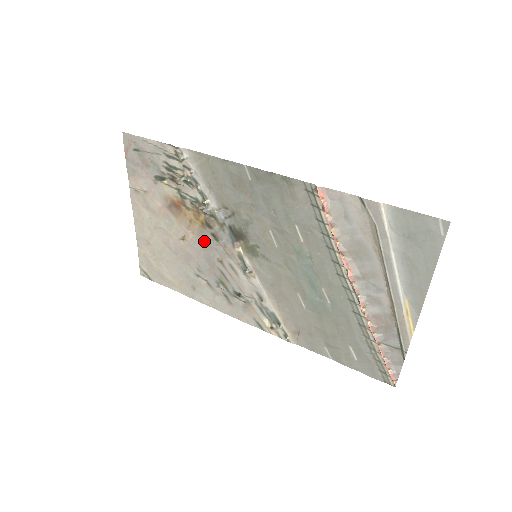
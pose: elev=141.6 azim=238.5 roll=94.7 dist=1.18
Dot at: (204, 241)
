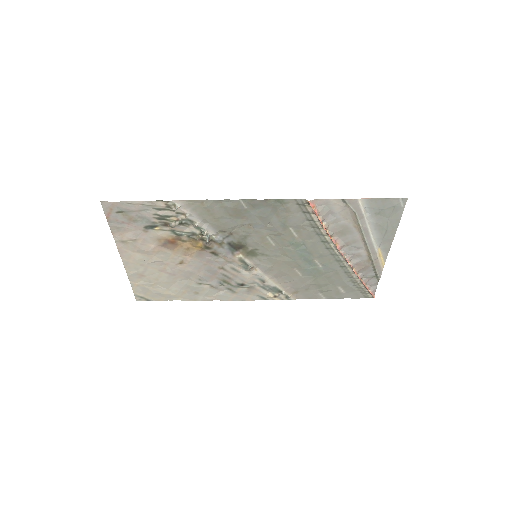
Dot at: (203, 259)
